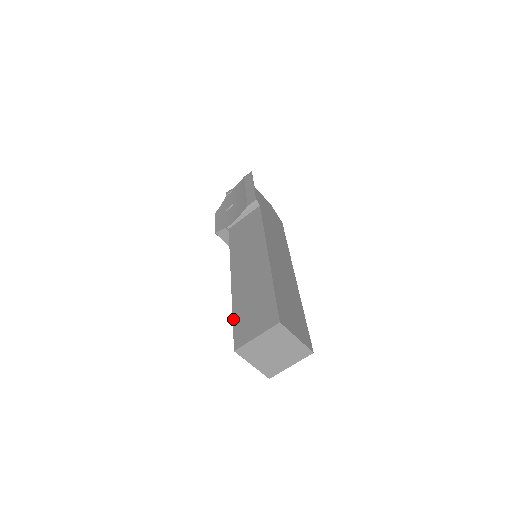
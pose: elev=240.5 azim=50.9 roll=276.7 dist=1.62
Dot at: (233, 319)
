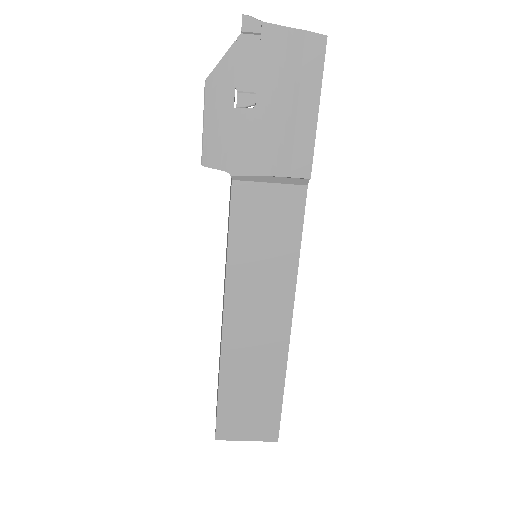
Dot at: (219, 397)
